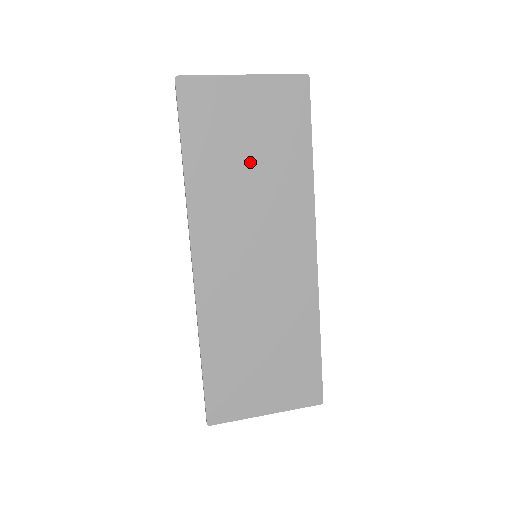
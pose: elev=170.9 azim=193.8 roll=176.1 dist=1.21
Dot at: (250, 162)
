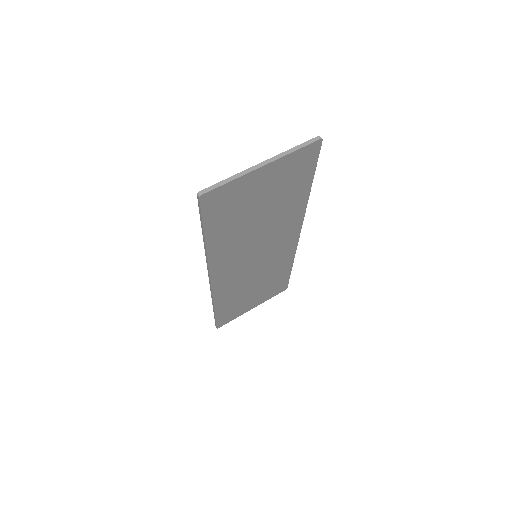
Dot at: (260, 216)
